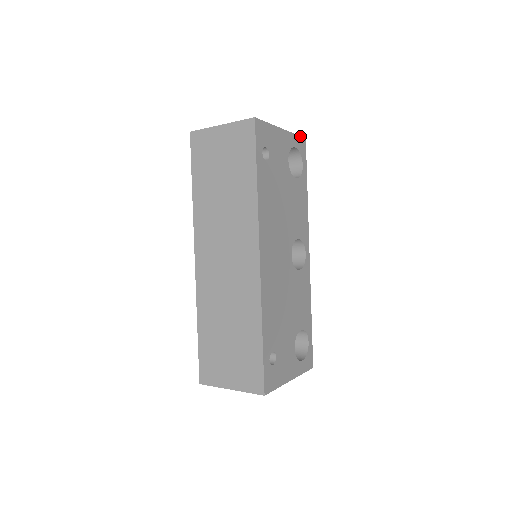
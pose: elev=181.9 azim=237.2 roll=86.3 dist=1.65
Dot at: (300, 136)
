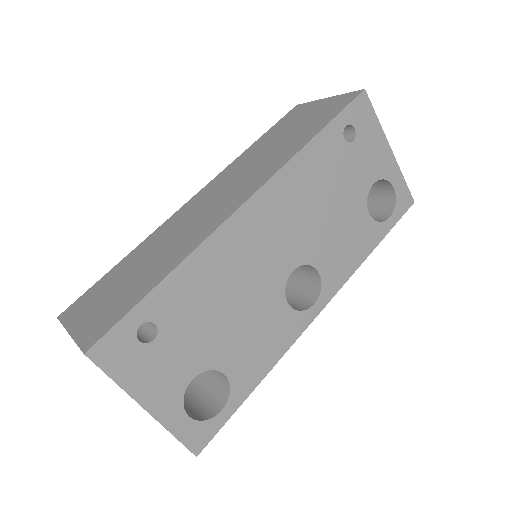
Dot at: occluded
